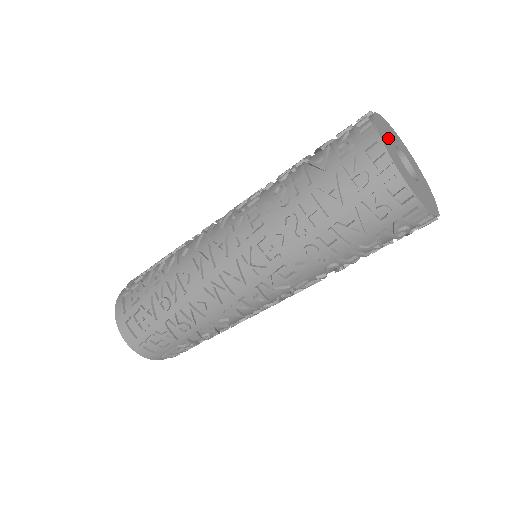
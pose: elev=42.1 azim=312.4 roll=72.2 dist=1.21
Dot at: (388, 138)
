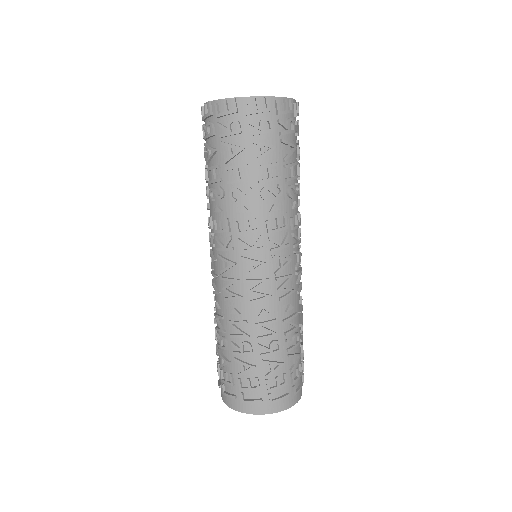
Dot at: occluded
